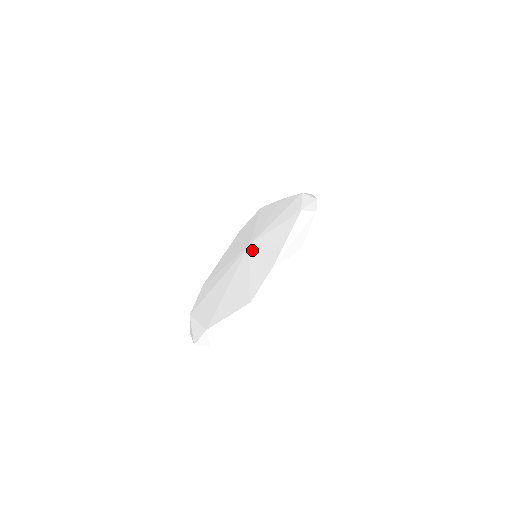
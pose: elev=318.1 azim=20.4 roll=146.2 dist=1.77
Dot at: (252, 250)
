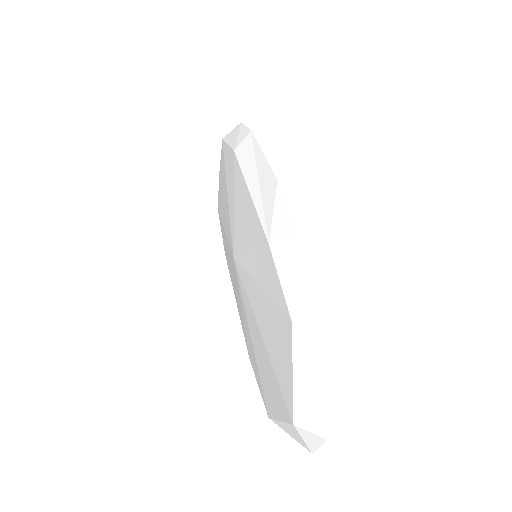
Dot at: (238, 257)
